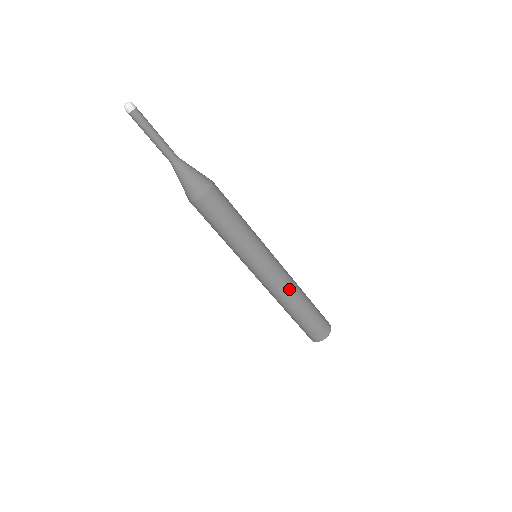
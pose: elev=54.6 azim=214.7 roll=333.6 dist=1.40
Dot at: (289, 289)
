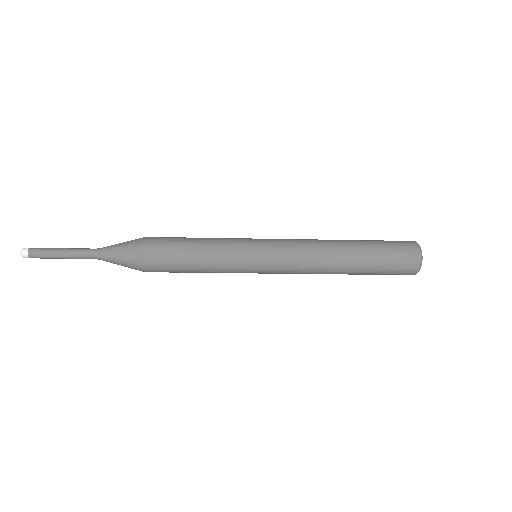
Dot at: occluded
